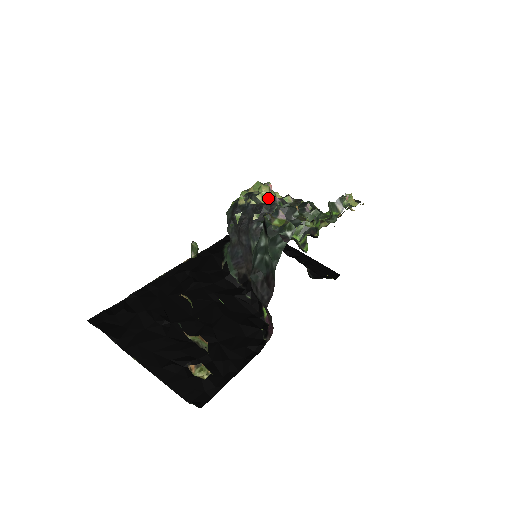
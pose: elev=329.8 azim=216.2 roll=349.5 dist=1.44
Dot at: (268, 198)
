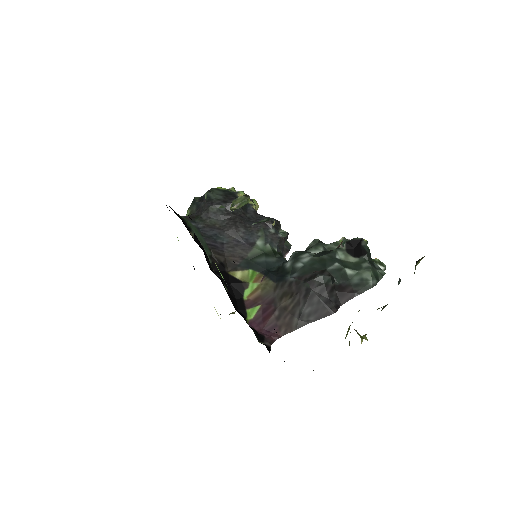
Dot at: occluded
